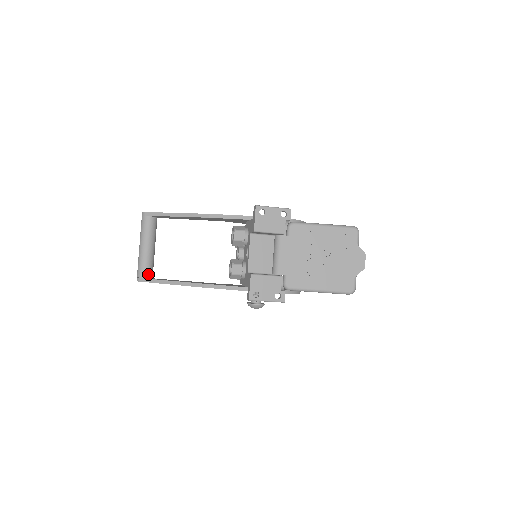
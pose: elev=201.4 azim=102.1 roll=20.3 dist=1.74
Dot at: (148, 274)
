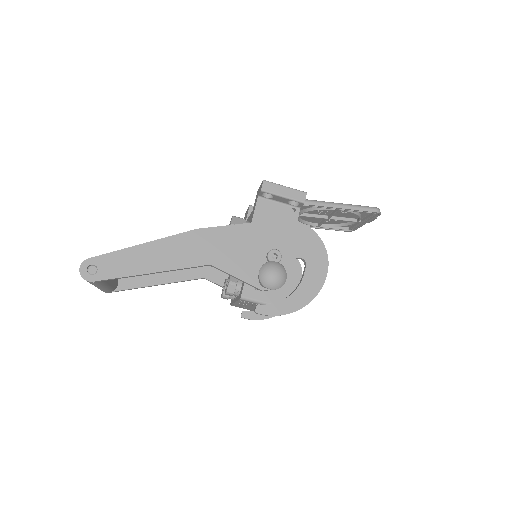
Dot at: occluded
